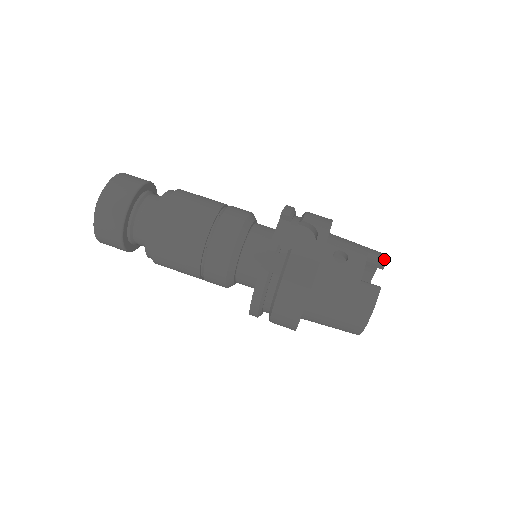
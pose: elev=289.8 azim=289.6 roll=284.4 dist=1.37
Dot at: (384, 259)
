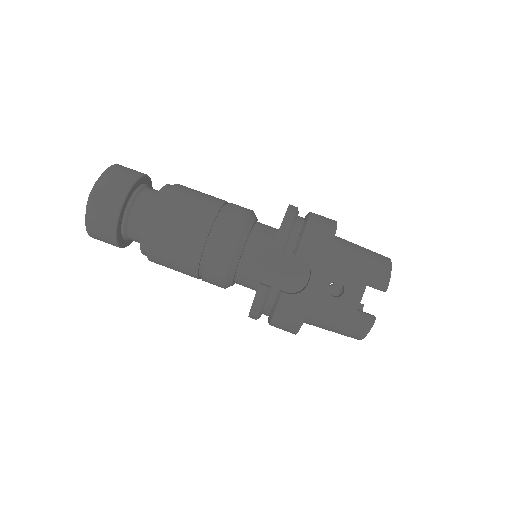
Dot at: (385, 286)
